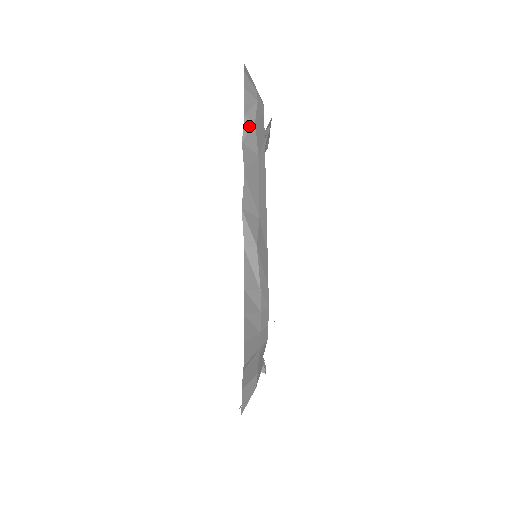
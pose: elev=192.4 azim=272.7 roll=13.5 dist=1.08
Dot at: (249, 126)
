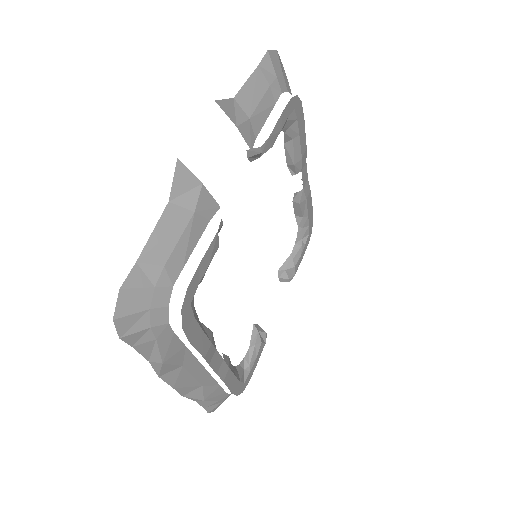
Dot at: (158, 367)
